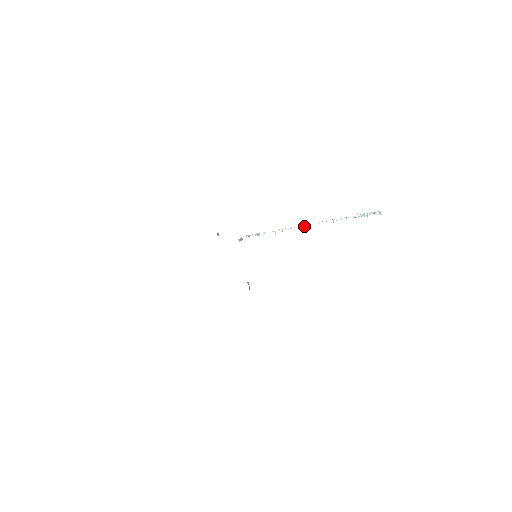
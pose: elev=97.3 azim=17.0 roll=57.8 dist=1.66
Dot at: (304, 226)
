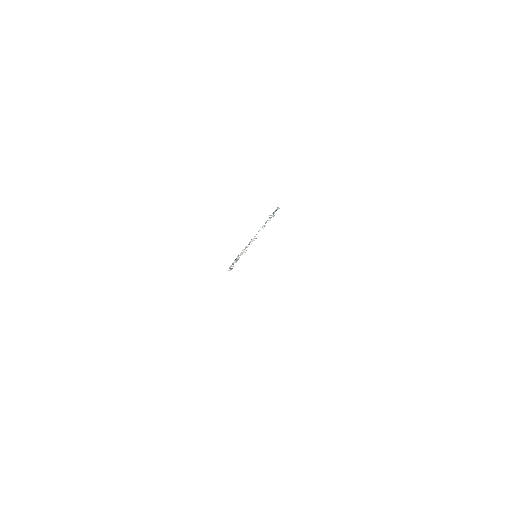
Dot at: occluded
